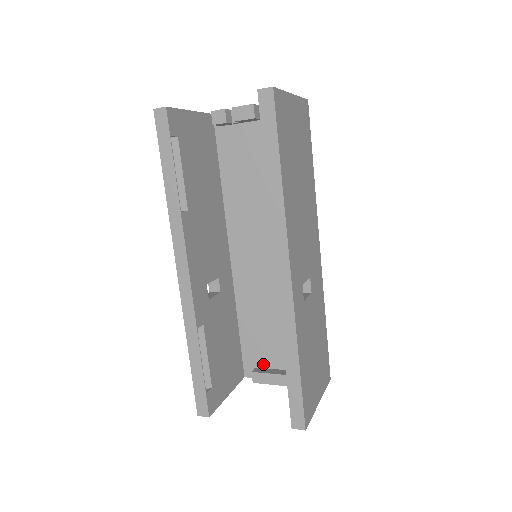
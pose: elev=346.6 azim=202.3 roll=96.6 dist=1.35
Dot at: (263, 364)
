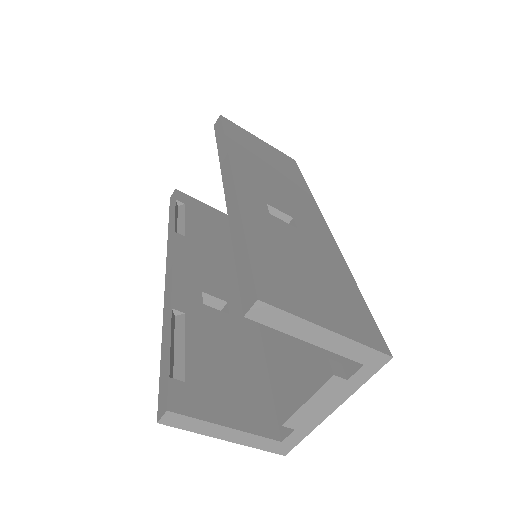
Dot at: occluded
